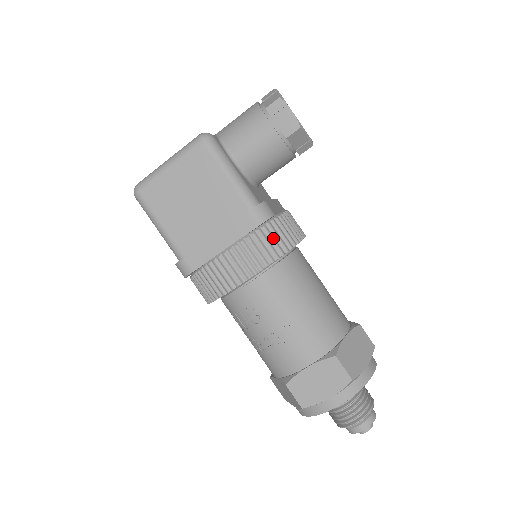
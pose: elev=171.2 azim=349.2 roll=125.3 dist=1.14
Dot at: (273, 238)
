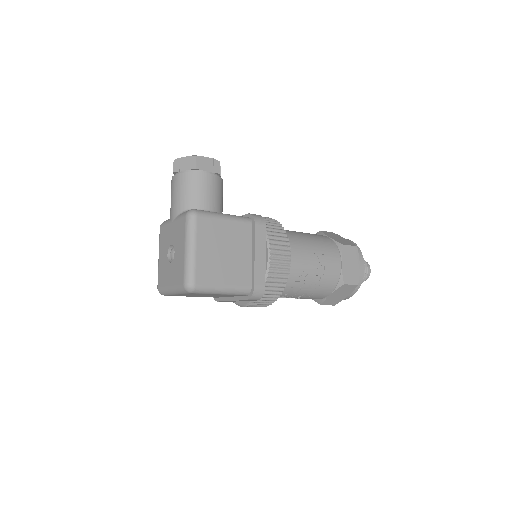
Dot at: (272, 225)
